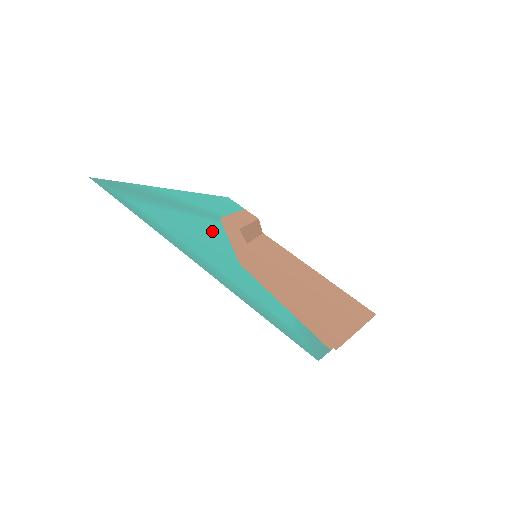
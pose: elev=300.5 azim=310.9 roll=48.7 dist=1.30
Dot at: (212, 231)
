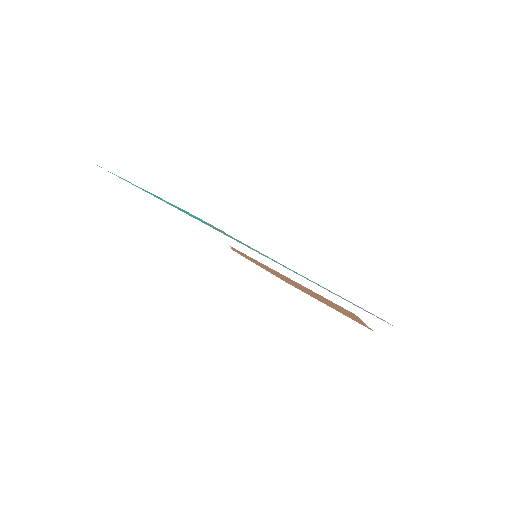
Dot at: occluded
